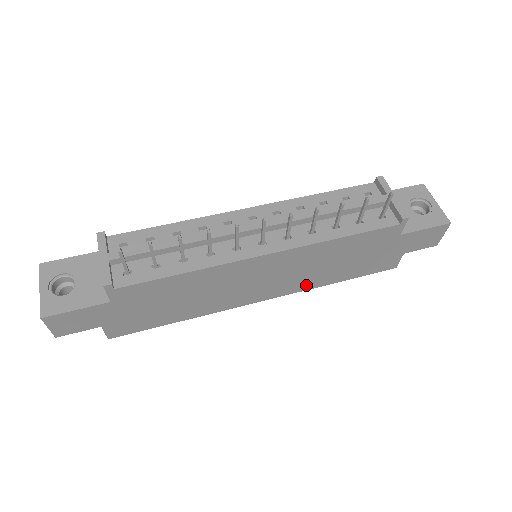
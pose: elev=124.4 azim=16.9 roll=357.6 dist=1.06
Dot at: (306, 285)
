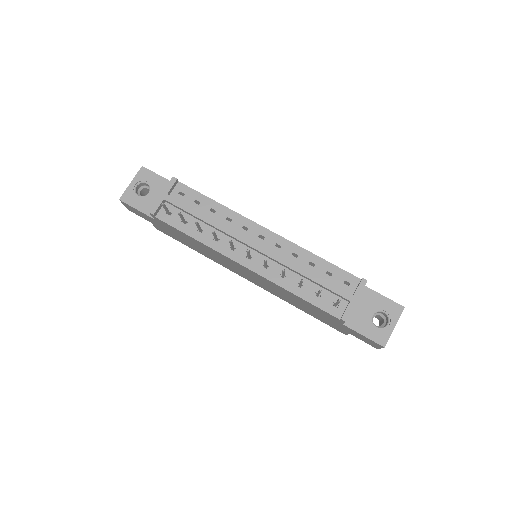
Dot at: (277, 295)
